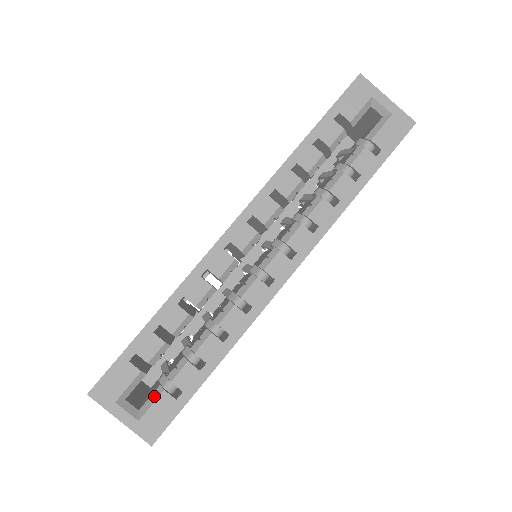
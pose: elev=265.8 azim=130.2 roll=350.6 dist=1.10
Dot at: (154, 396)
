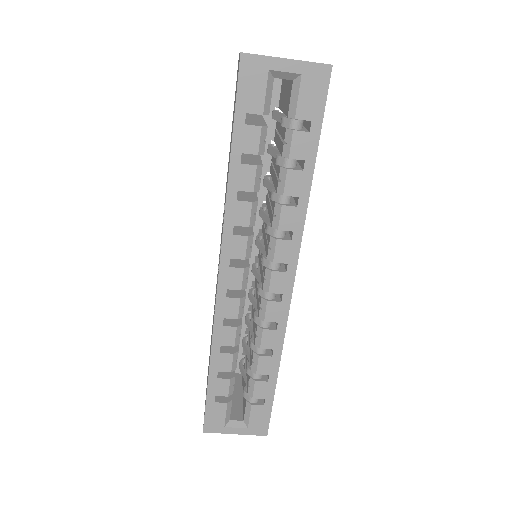
Dot at: (247, 410)
